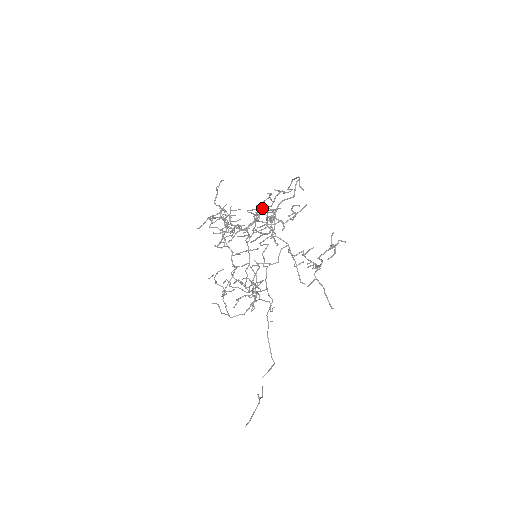
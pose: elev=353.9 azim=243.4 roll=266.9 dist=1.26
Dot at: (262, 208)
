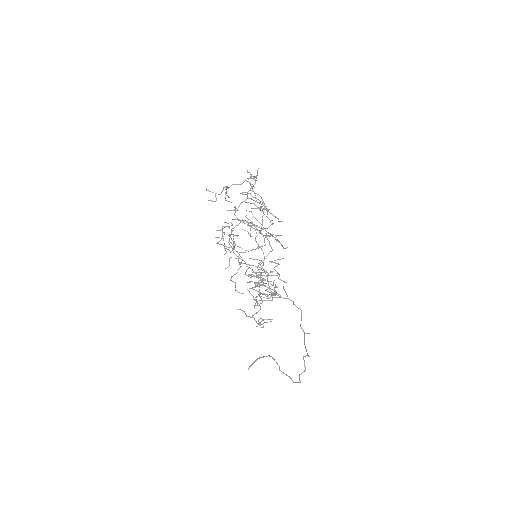
Dot at: occluded
